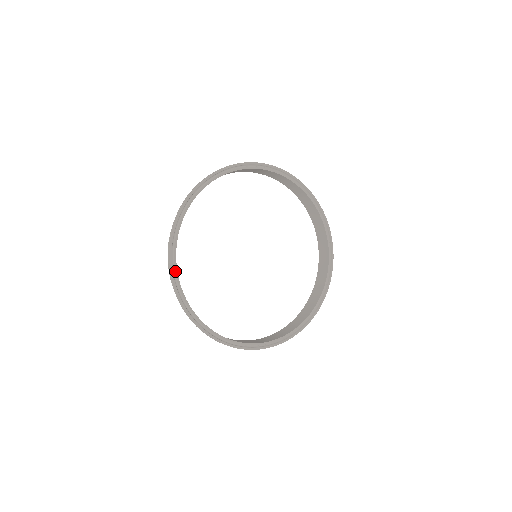
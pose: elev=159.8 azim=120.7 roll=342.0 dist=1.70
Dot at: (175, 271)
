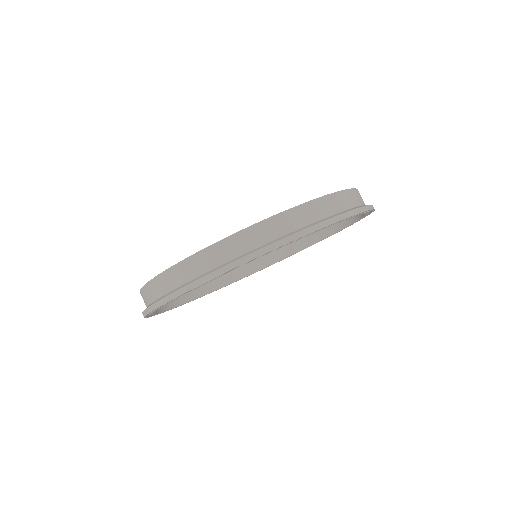
Dot at: (150, 314)
